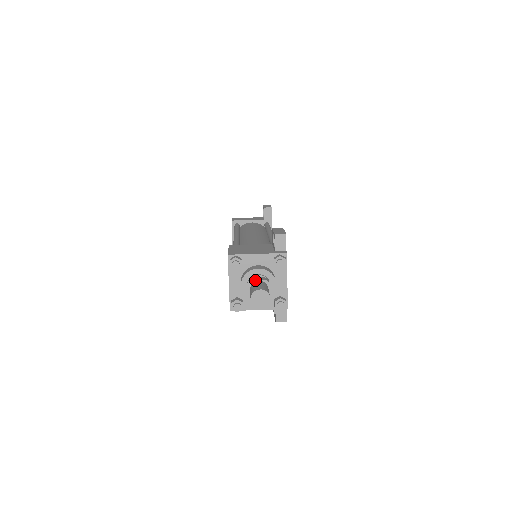
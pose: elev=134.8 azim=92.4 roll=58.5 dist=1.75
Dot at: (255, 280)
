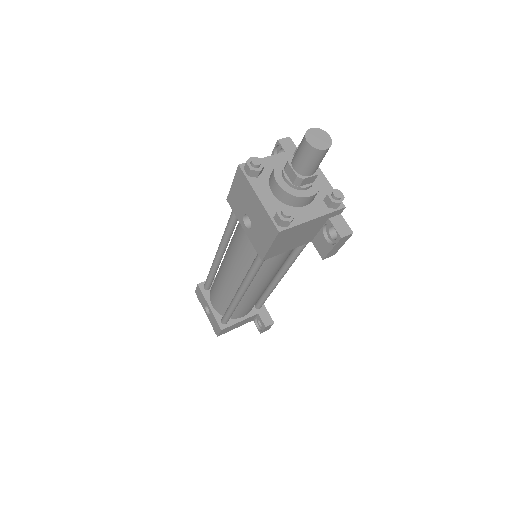
Dot at: (292, 156)
